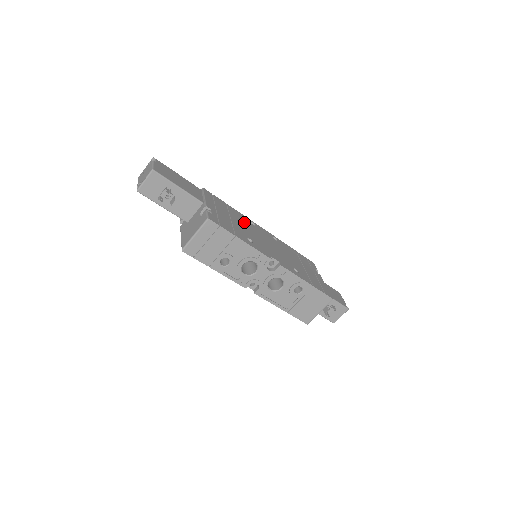
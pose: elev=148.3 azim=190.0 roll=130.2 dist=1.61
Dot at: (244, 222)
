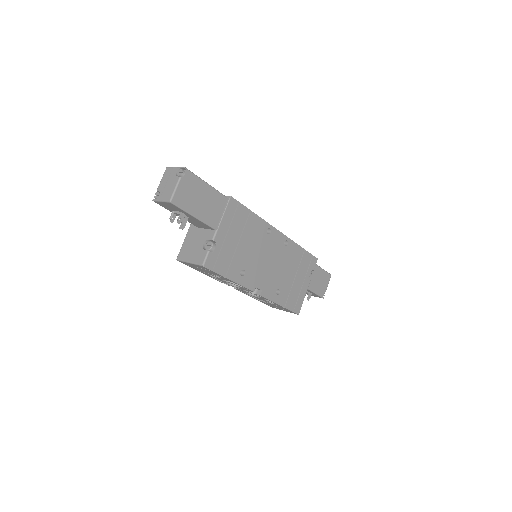
Dot at: (256, 237)
